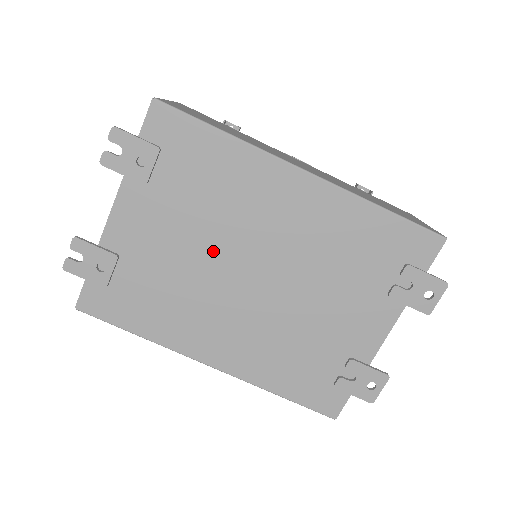
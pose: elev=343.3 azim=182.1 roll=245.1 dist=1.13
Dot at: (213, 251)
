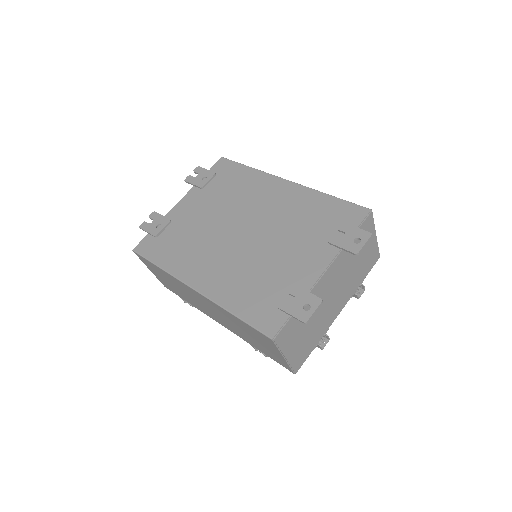
Dot at: (223, 219)
